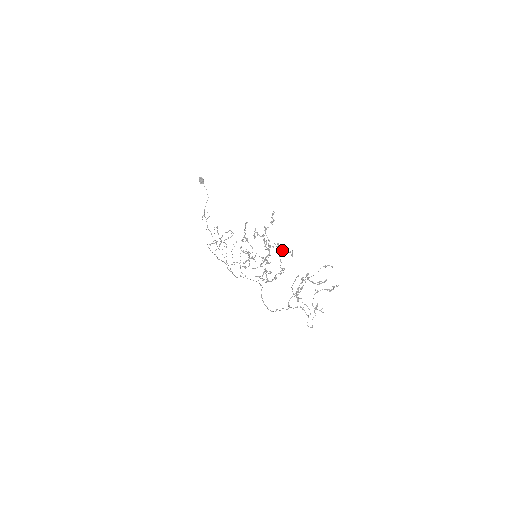
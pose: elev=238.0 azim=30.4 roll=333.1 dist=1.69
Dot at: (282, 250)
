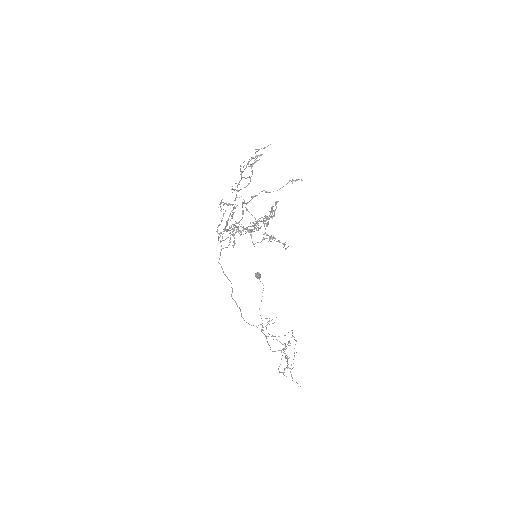
Dot at: occluded
